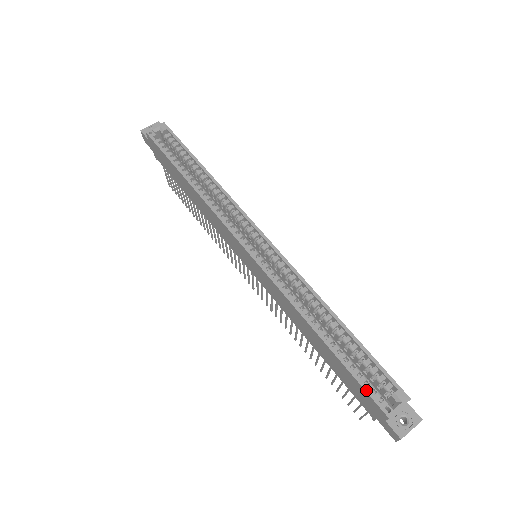
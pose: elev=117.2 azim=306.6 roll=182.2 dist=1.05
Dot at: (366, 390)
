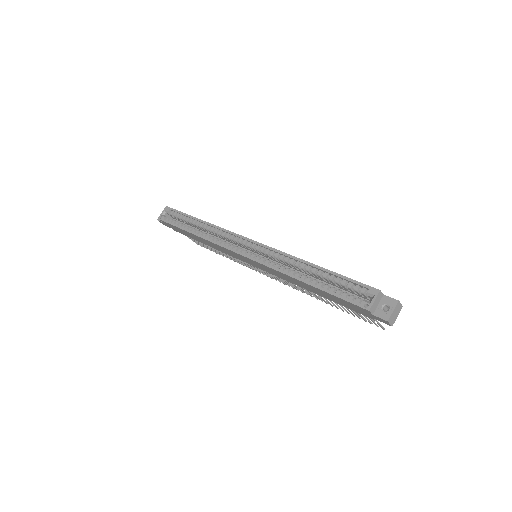
Dot at: (347, 301)
